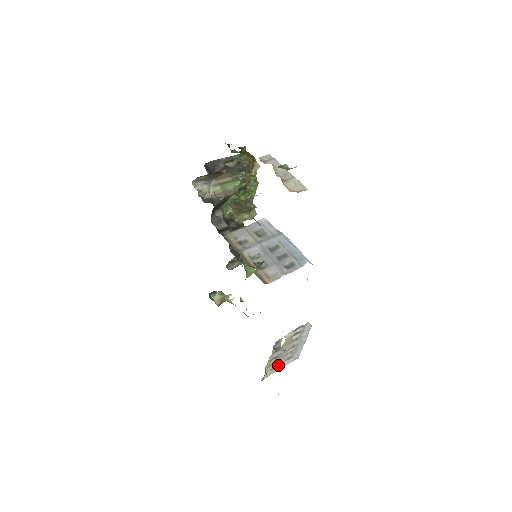
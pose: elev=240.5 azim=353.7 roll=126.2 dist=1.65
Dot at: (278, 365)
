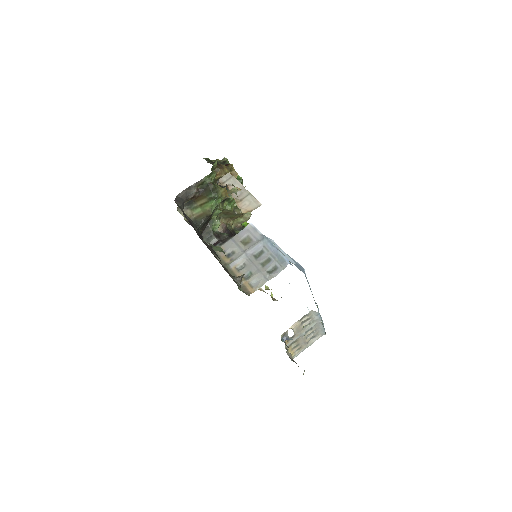
Dot at: (304, 345)
